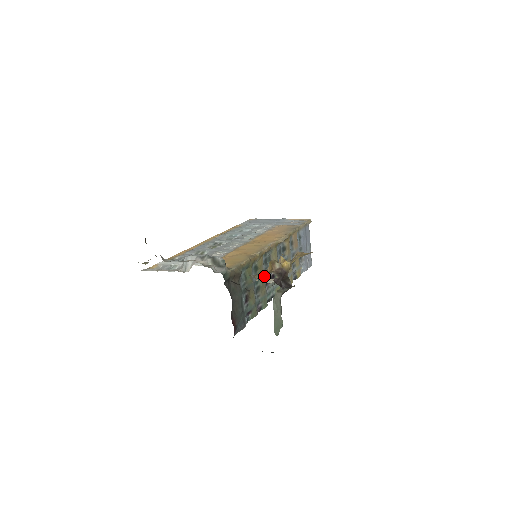
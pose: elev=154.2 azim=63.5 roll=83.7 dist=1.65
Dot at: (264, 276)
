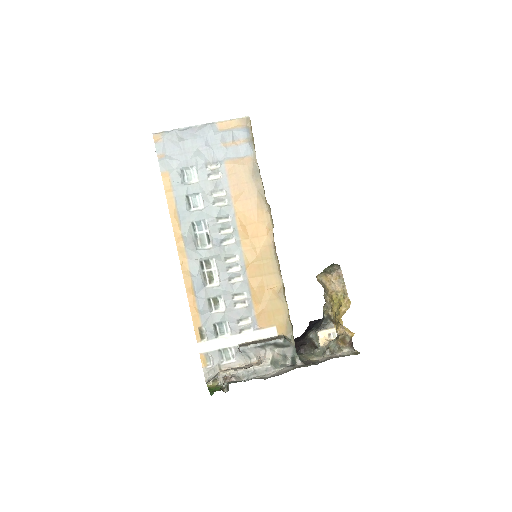
Dot at: occluded
